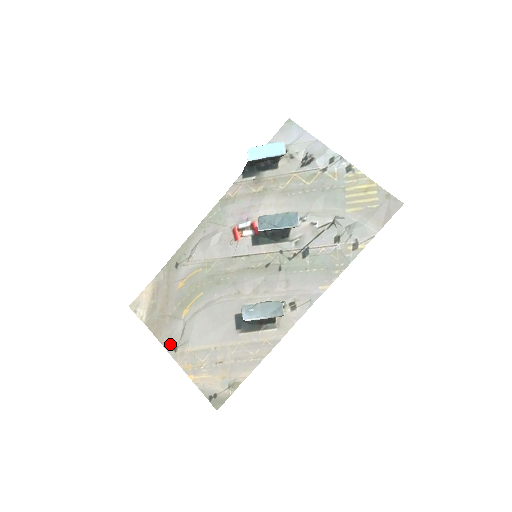
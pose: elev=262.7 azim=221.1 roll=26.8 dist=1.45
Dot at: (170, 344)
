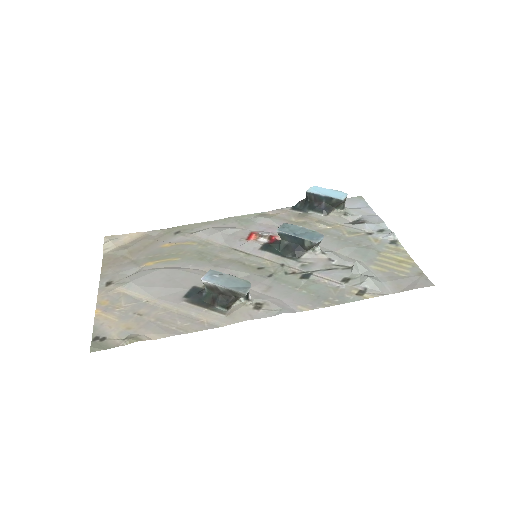
Dot at: (108, 278)
